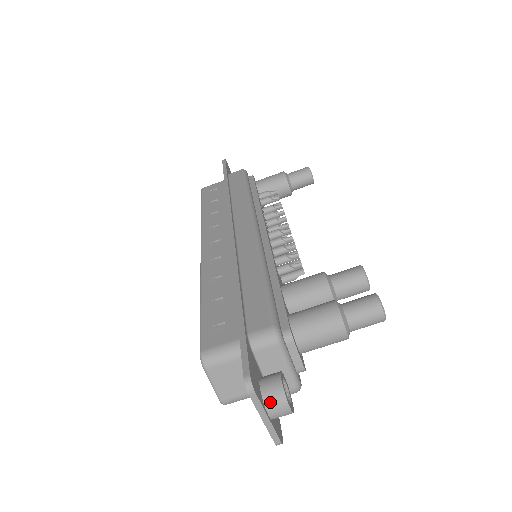
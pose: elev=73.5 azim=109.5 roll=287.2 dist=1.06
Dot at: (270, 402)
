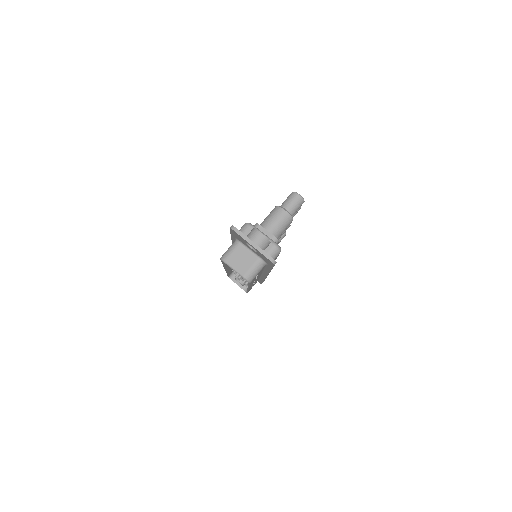
Dot at: (251, 236)
